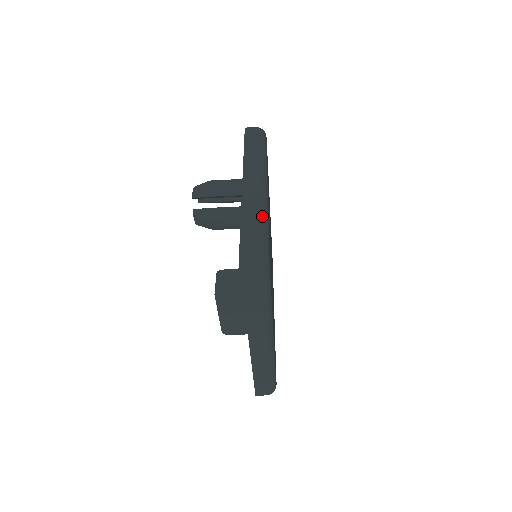
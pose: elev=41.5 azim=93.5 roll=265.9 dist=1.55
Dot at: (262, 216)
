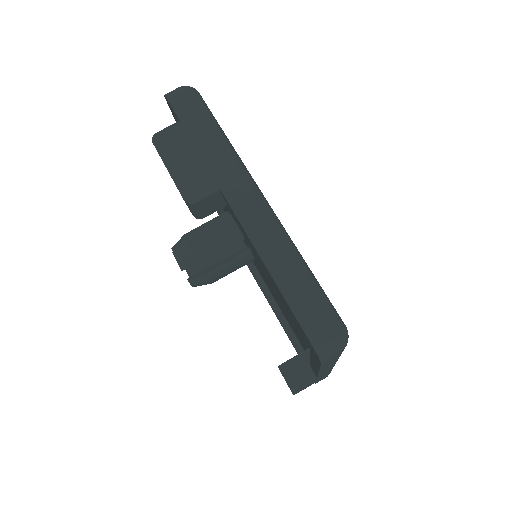
Dot at: occluded
